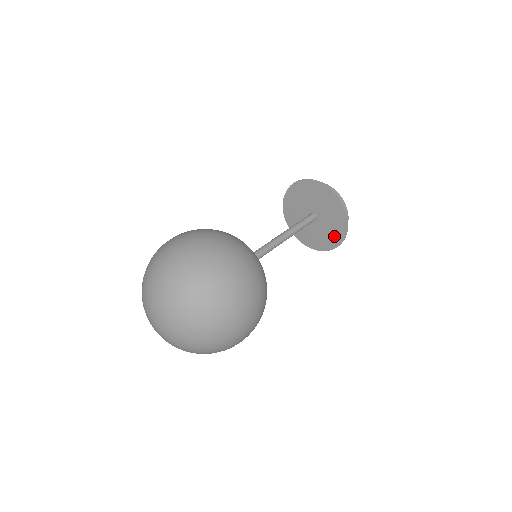
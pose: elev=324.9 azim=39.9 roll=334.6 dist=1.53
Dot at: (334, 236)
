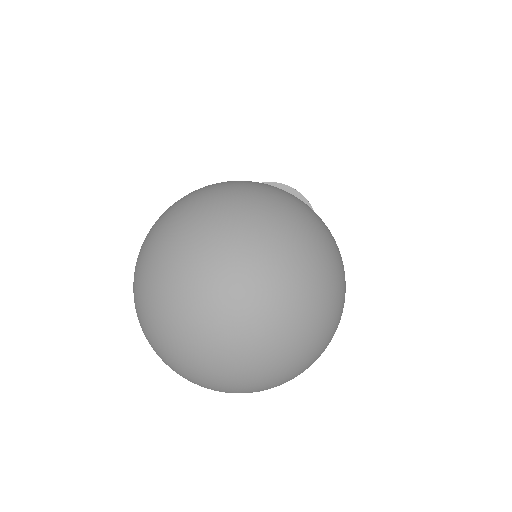
Dot at: occluded
